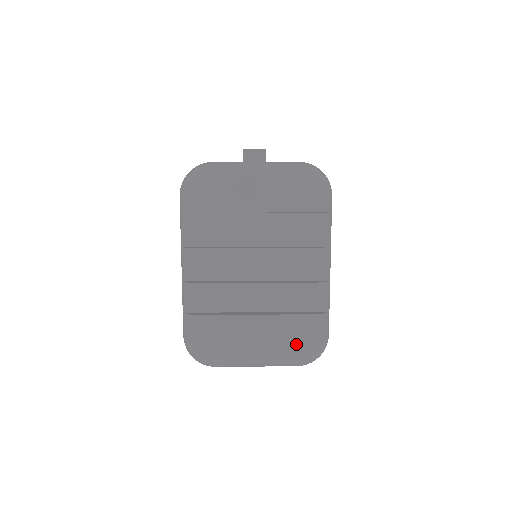
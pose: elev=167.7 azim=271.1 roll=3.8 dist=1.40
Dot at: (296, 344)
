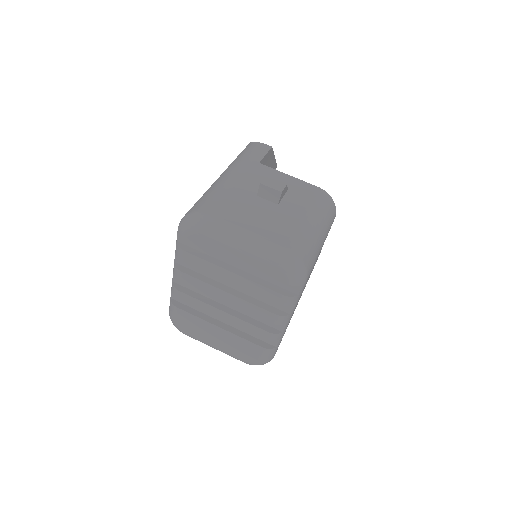
Dot at: (244, 354)
